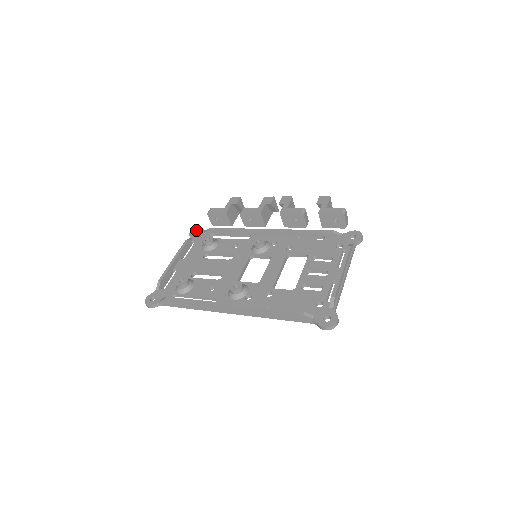
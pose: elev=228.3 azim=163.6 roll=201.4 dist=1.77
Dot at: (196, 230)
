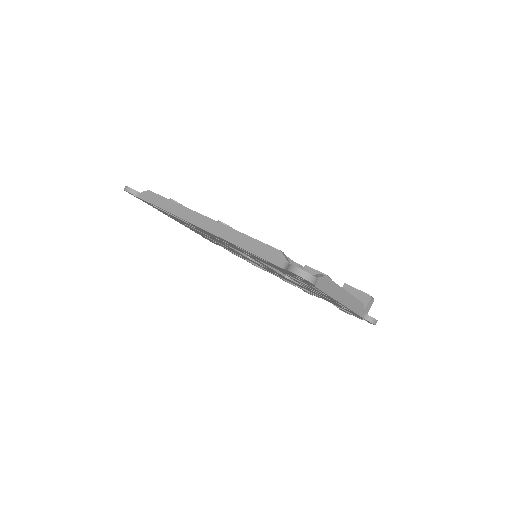
Dot at: occluded
